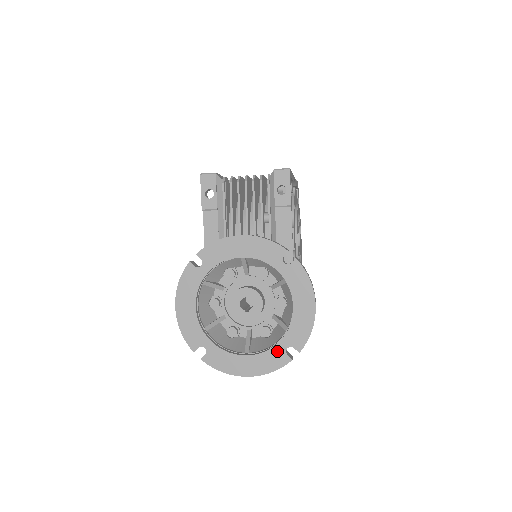
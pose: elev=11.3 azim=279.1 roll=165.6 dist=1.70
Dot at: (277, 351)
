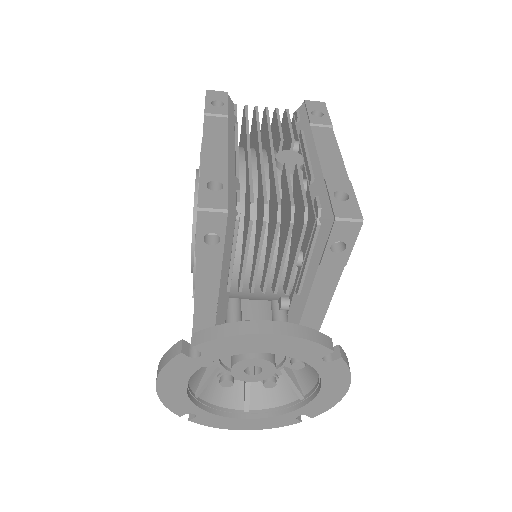
Dot at: (286, 417)
